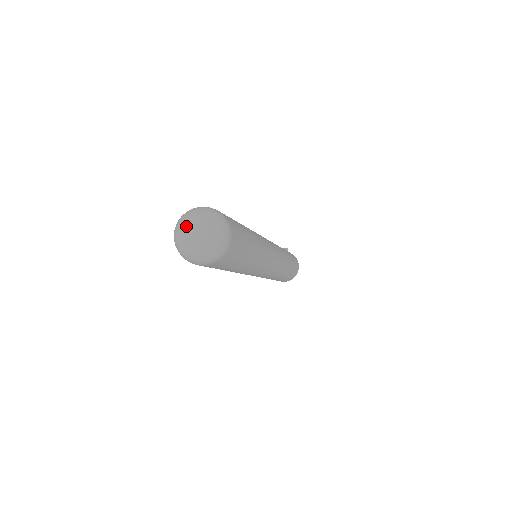
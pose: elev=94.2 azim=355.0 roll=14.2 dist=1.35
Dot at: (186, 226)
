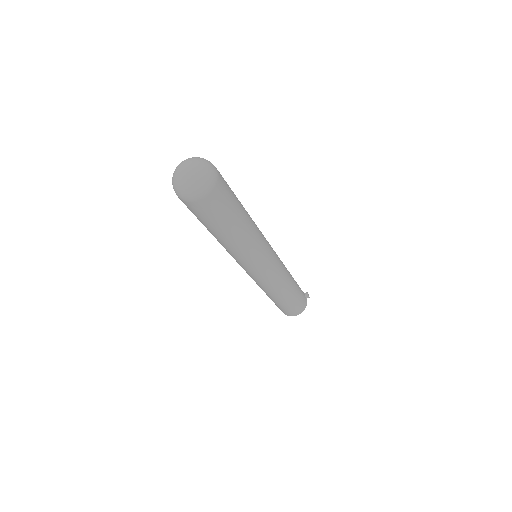
Dot at: (189, 161)
